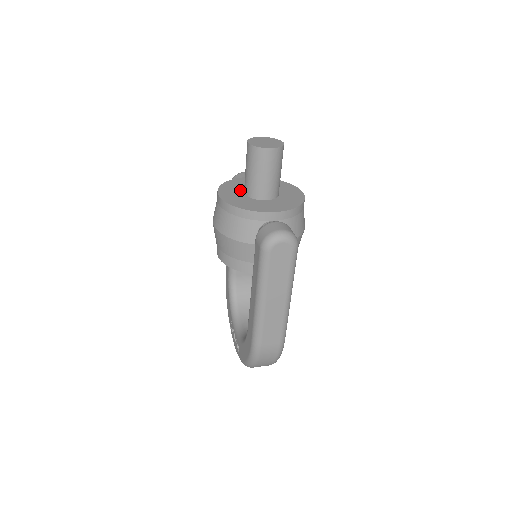
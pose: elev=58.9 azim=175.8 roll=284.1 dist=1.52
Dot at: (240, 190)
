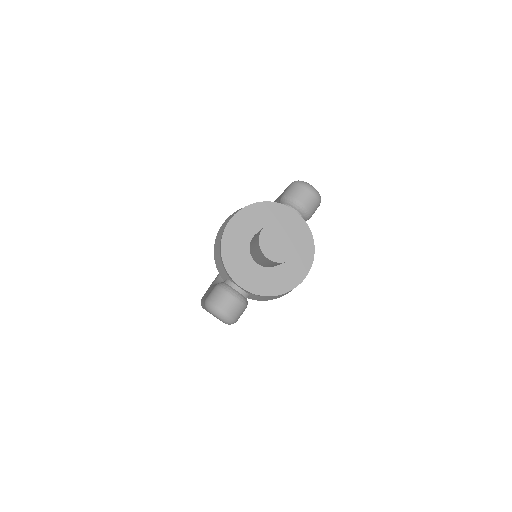
Dot at: (256, 228)
